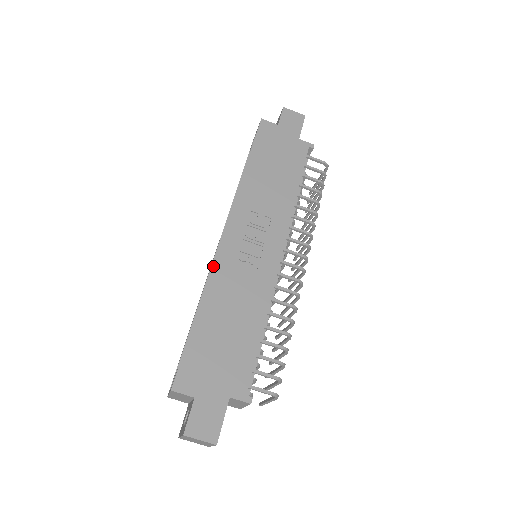
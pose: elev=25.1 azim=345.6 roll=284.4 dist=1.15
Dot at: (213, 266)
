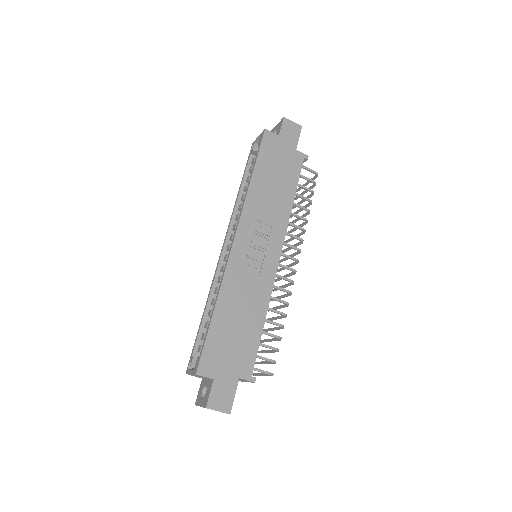
Dot at: (226, 270)
